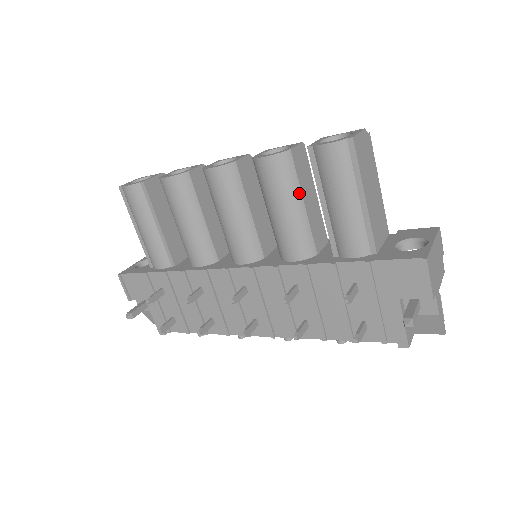
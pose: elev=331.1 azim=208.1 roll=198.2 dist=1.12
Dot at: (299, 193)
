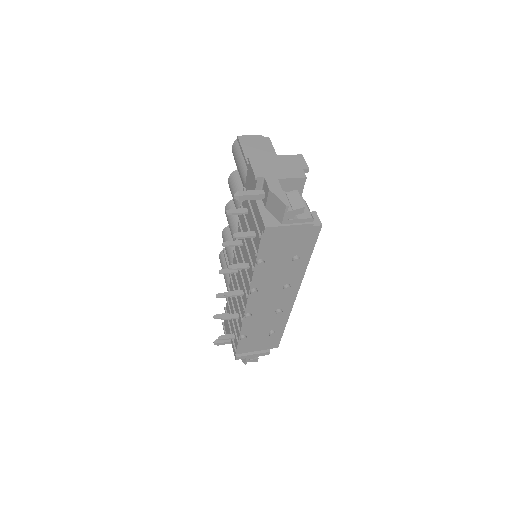
Dot at: (242, 188)
